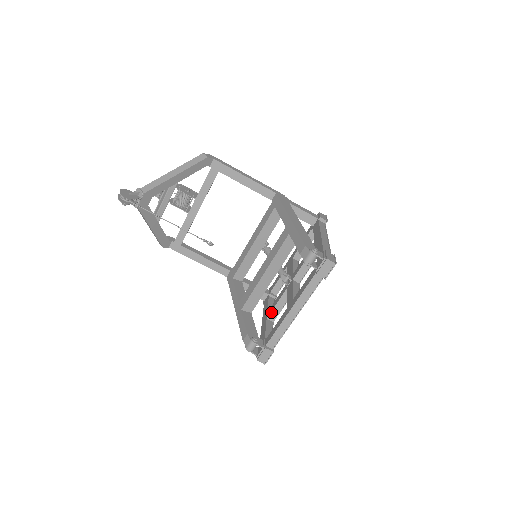
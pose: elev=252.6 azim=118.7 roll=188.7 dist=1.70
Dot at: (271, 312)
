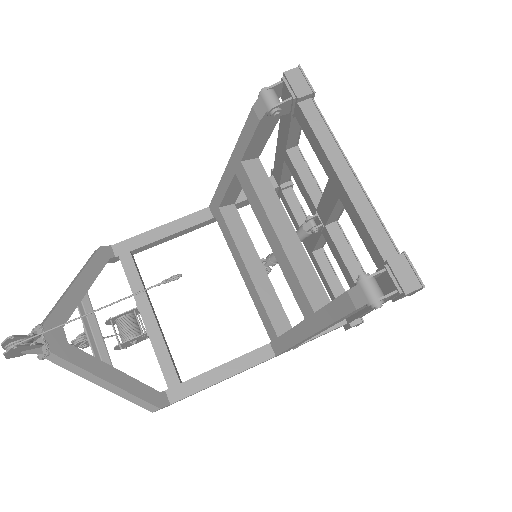
Dot at: (352, 278)
